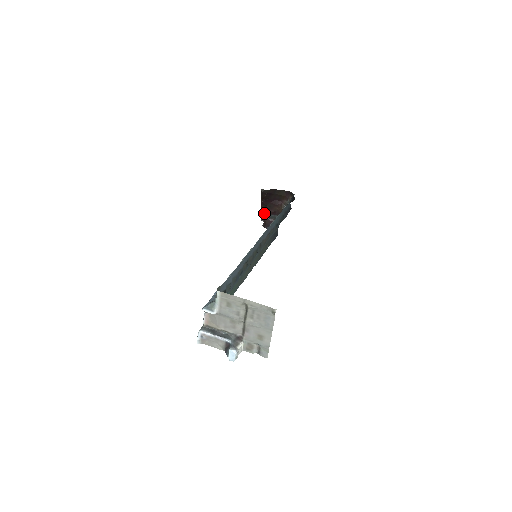
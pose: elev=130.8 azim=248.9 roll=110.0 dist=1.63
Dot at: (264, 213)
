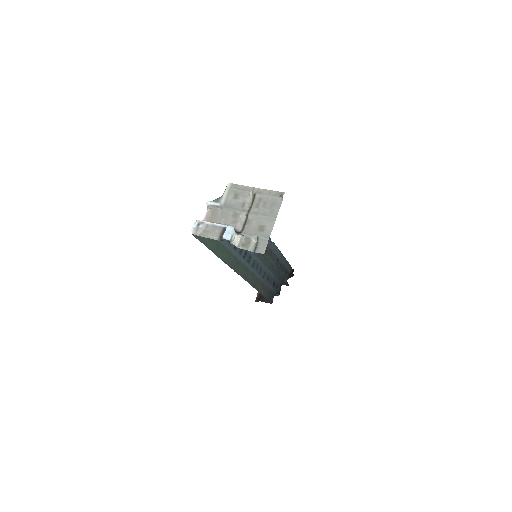
Dot at: occluded
